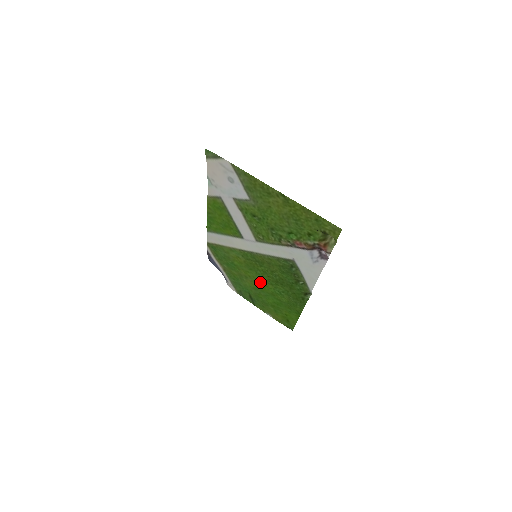
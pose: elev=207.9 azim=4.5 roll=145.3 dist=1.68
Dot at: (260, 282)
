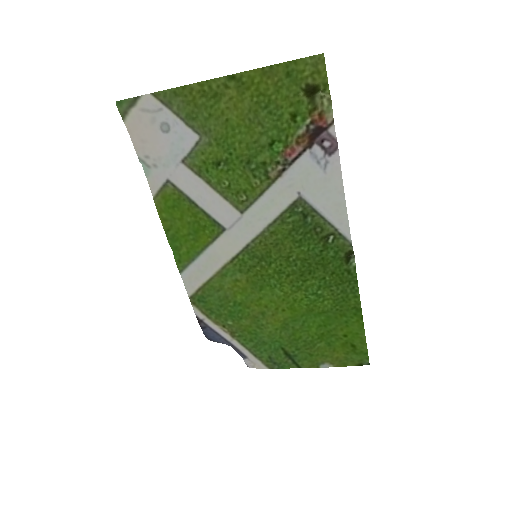
Dot at: (283, 302)
